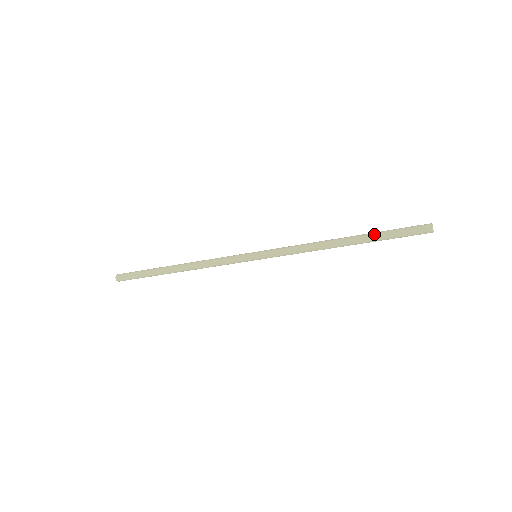
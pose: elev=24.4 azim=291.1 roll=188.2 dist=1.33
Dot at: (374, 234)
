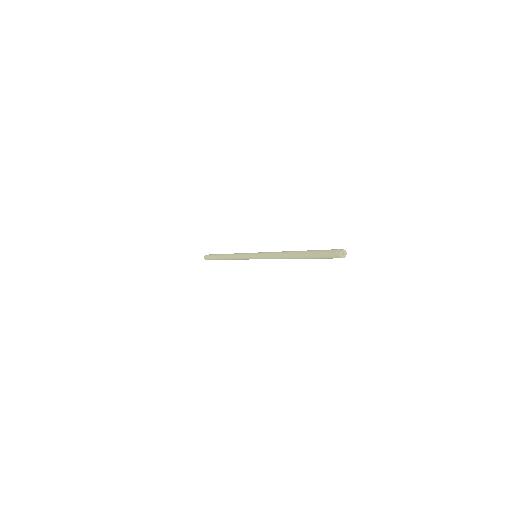
Dot at: (309, 250)
